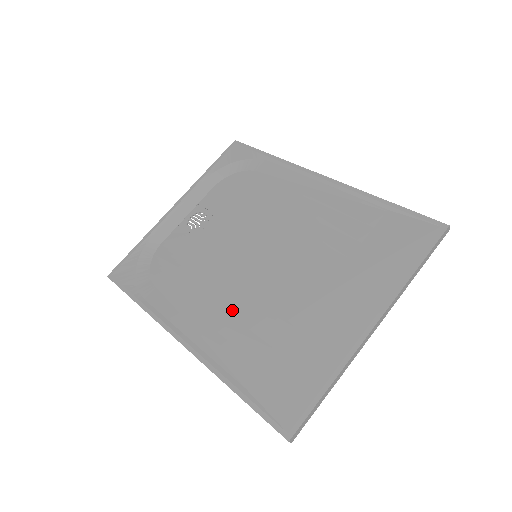
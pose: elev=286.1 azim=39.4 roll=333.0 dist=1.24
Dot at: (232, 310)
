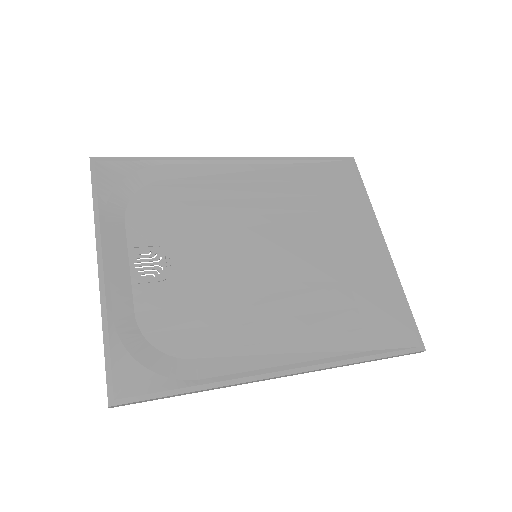
Dot at: (294, 311)
